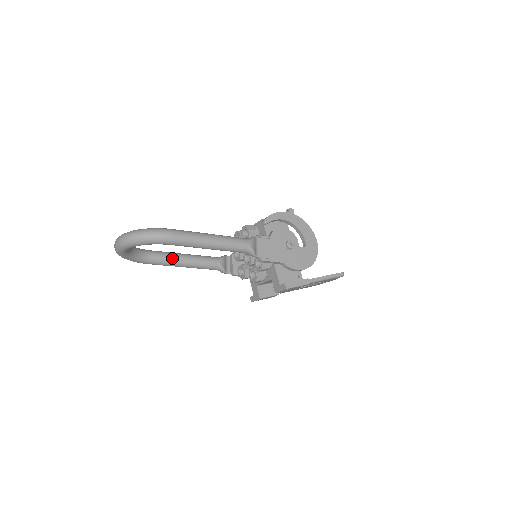
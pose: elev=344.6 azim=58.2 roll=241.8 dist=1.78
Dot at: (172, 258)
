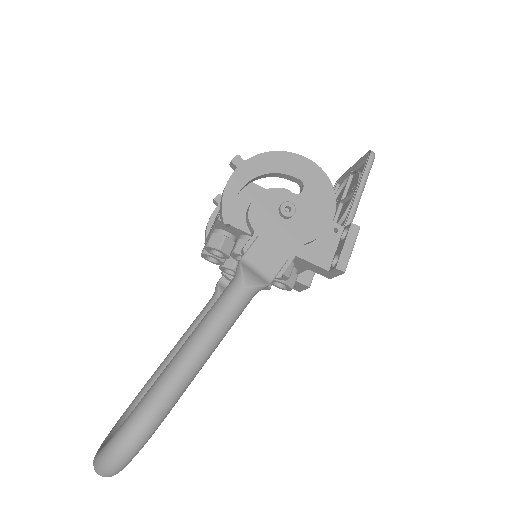
Dot at: occluded
